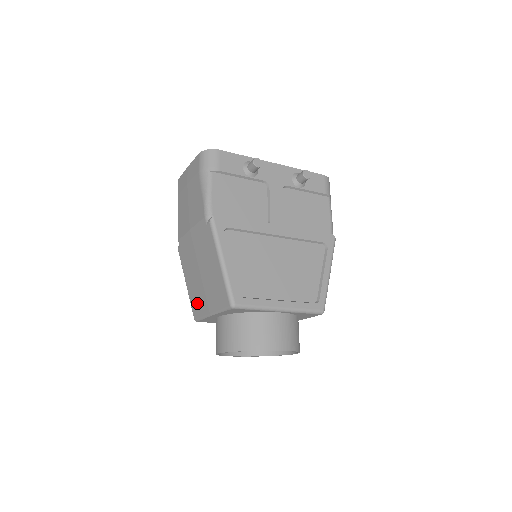
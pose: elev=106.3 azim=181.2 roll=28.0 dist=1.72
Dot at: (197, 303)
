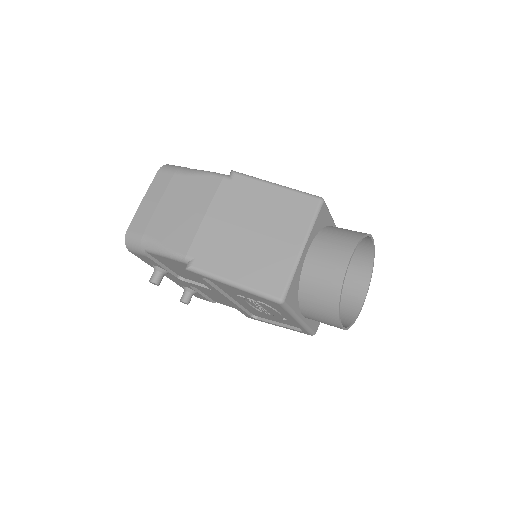
Dot at: (272, 270)
